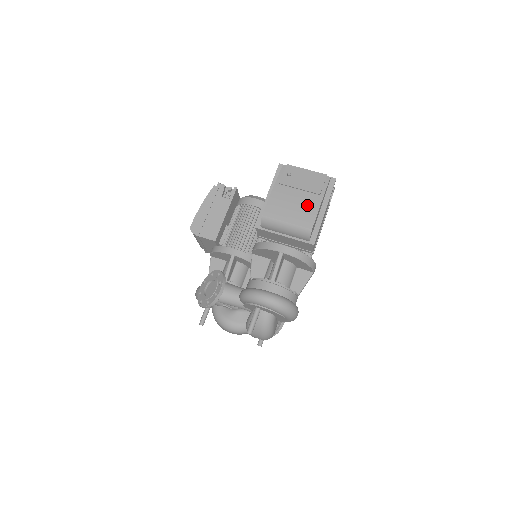
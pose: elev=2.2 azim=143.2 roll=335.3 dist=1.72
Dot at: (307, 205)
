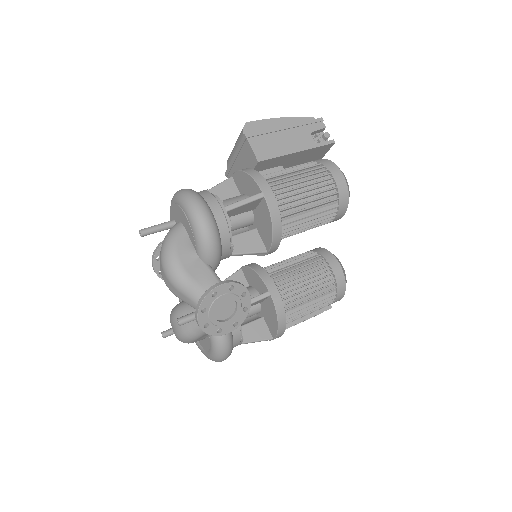
Dot at: occluded
